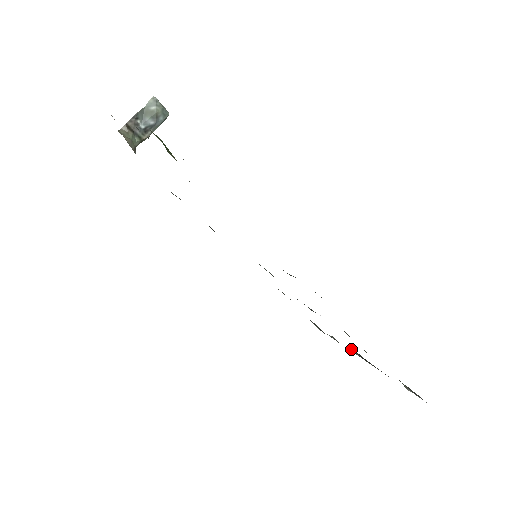
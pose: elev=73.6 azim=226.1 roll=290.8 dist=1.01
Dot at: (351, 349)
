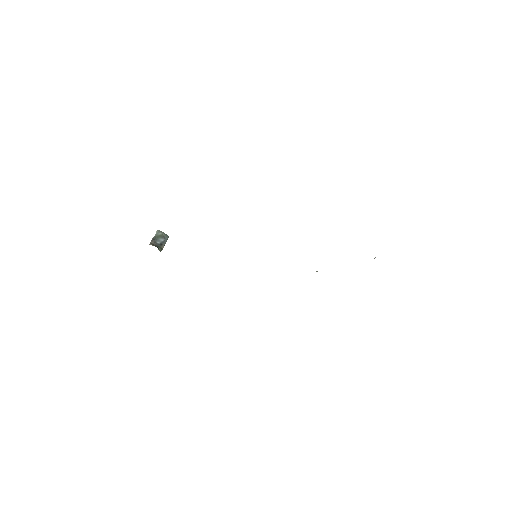
Dot at: occluded
